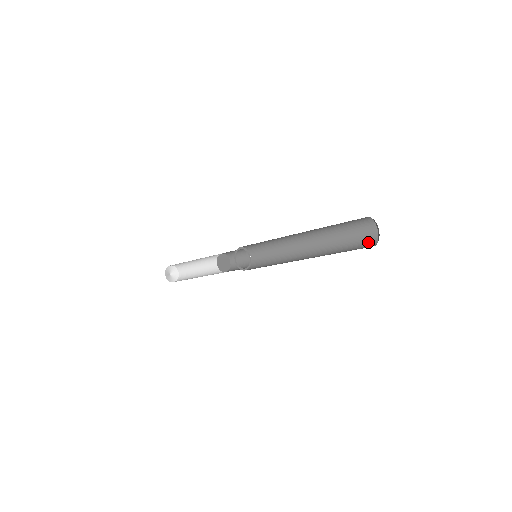
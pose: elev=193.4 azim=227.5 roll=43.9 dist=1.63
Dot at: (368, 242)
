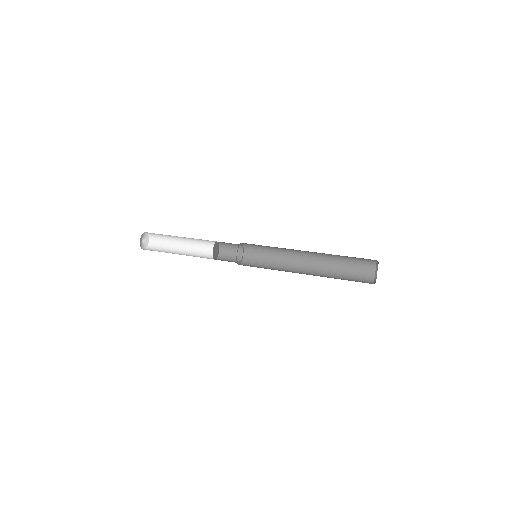
Dot at: (365, 278)
